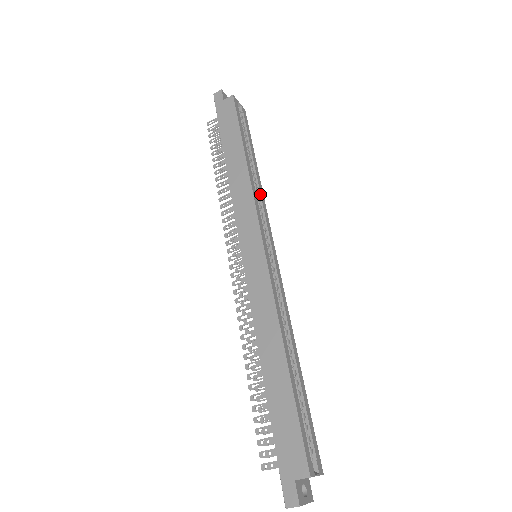
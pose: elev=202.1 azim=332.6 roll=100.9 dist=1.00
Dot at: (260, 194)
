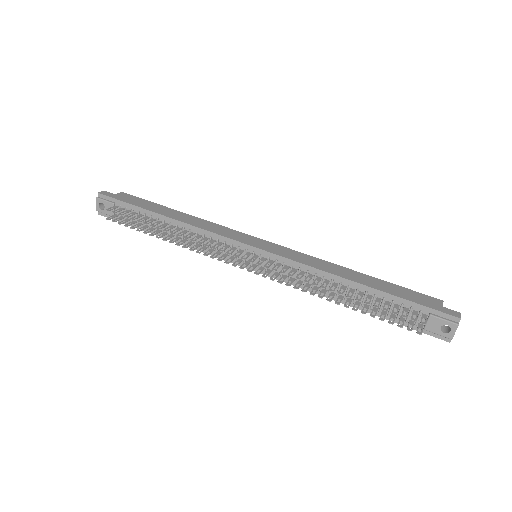
Dot at: occluded
